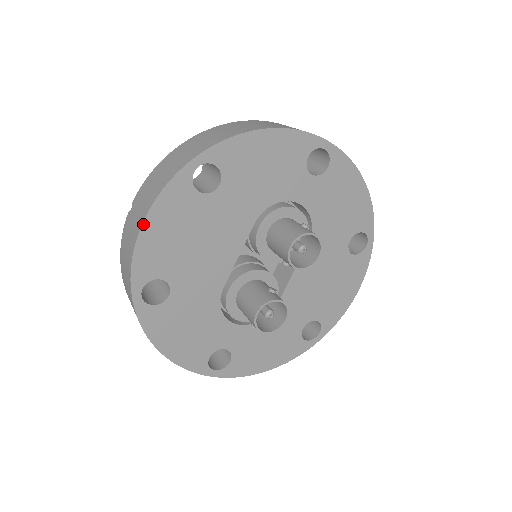
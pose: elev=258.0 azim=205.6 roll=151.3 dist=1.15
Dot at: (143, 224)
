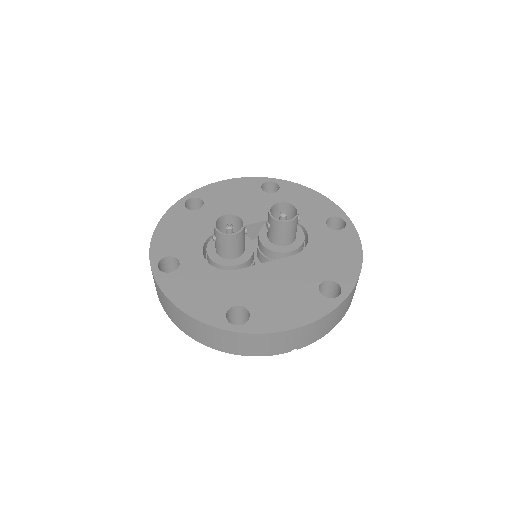
Dot at: (226, 180)
